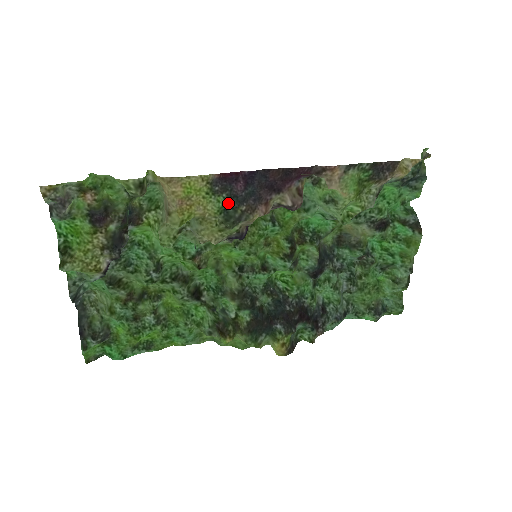
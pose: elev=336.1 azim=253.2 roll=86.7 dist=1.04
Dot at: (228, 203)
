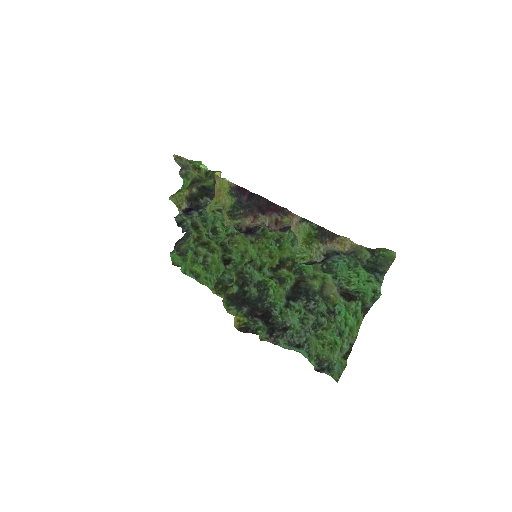
Dot at: (236, 204)
